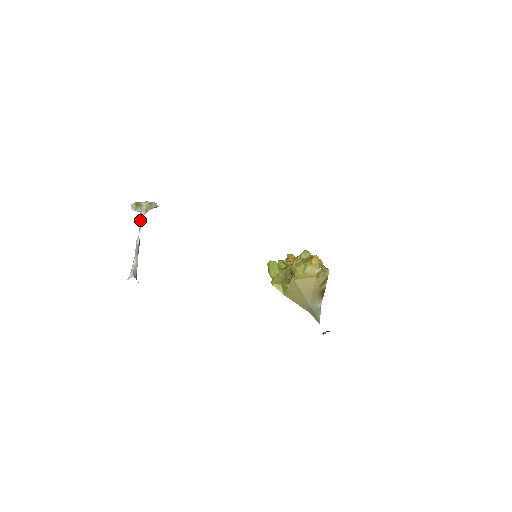
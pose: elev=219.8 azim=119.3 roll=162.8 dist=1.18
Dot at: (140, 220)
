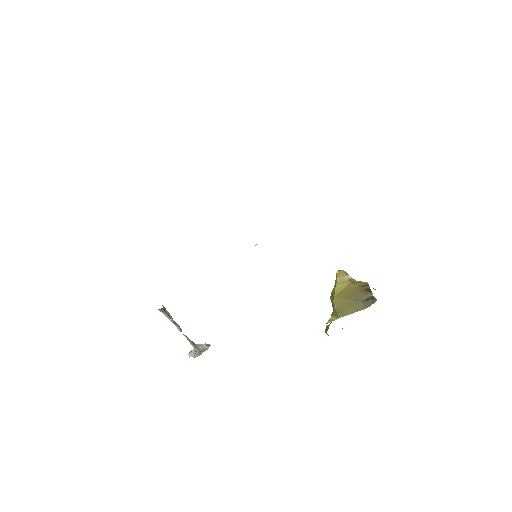
Dot at: (190, 342)
